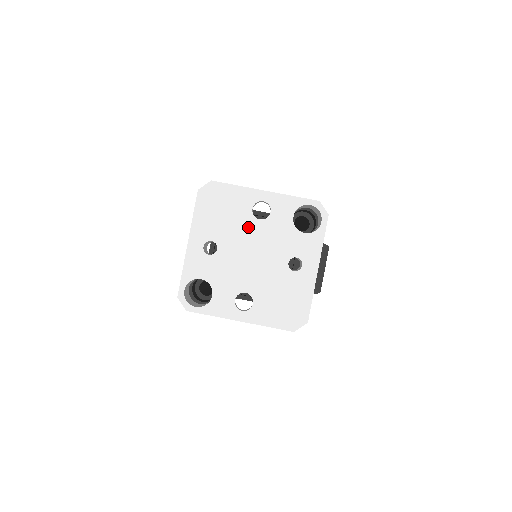
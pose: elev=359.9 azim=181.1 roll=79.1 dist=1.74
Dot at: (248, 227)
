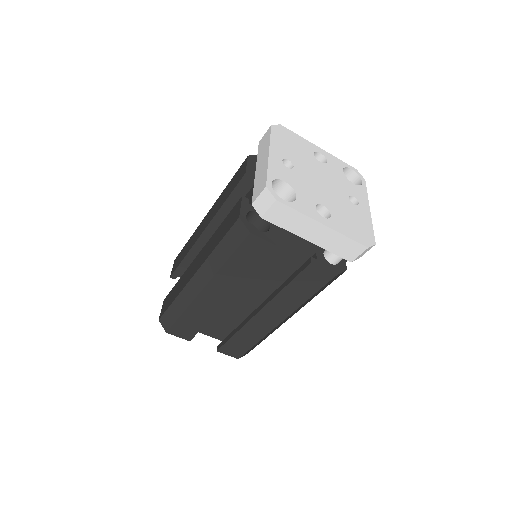
Dot at: (314, 163)
